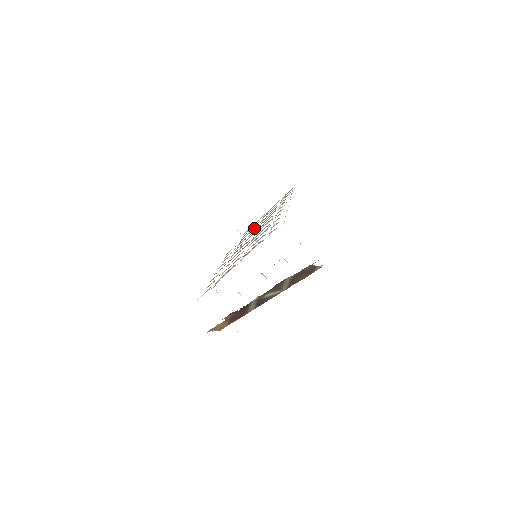
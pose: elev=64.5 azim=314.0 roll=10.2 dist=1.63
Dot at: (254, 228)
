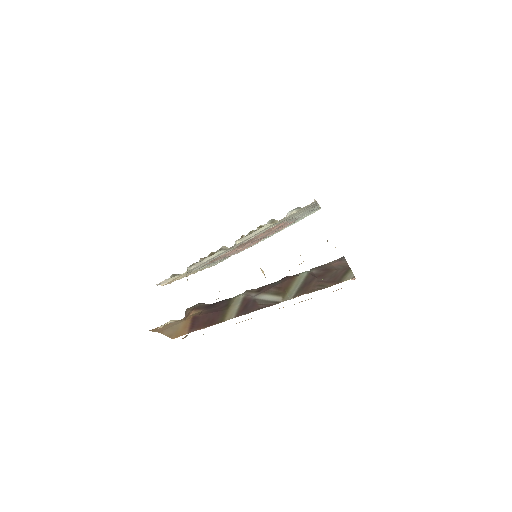
Dot at: occluded
